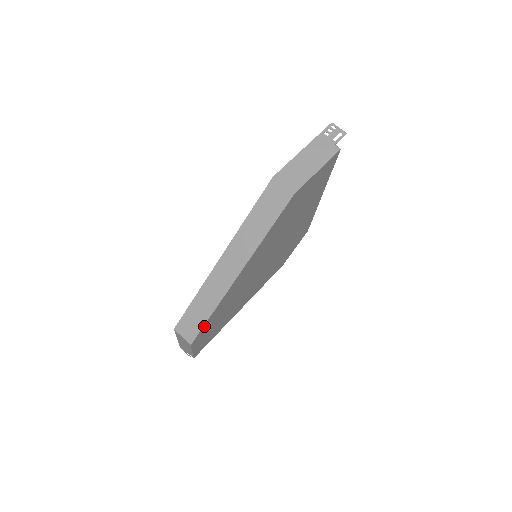
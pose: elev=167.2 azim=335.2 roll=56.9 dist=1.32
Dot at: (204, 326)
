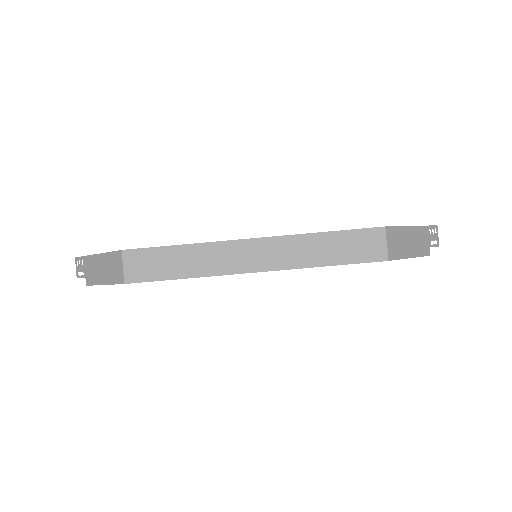
Dot at: (161, 280)
